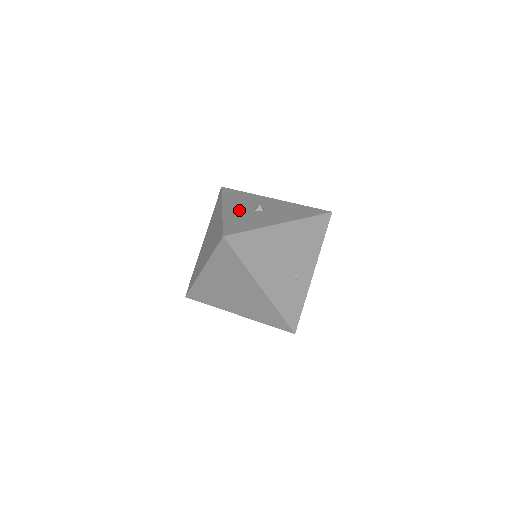
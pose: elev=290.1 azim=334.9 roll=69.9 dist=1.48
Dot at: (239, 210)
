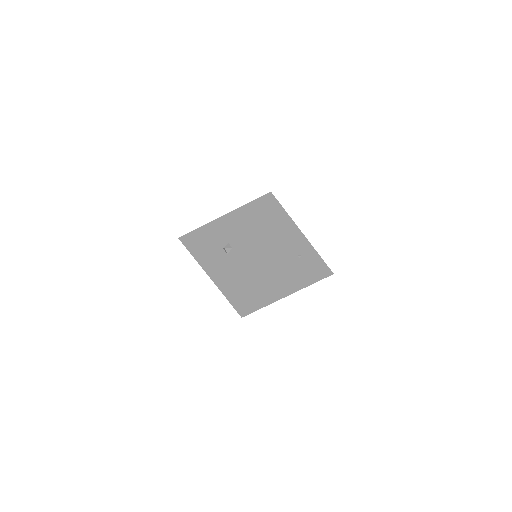
Dot at: (218, 266)
